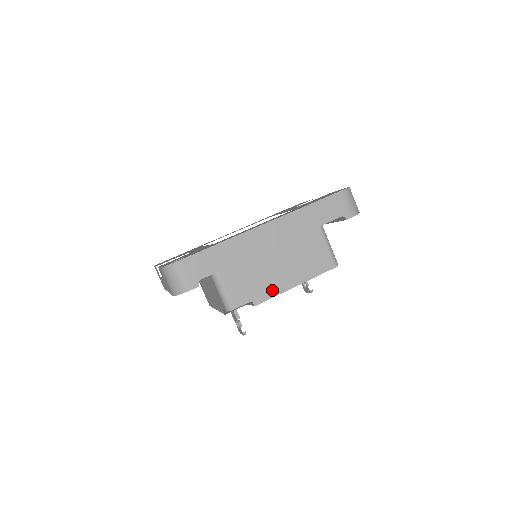
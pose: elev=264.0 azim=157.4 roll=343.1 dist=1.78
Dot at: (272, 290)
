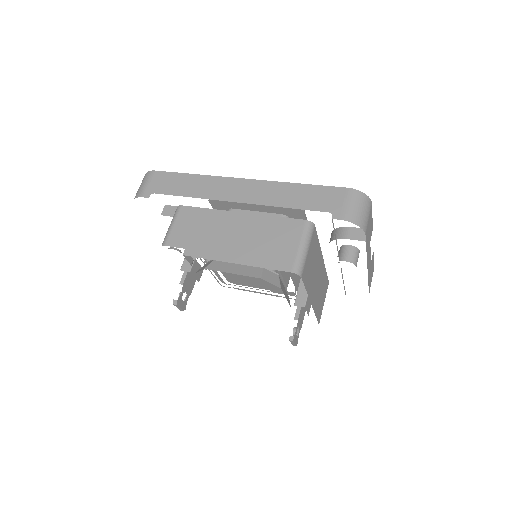
Dot at: (210, 251)
